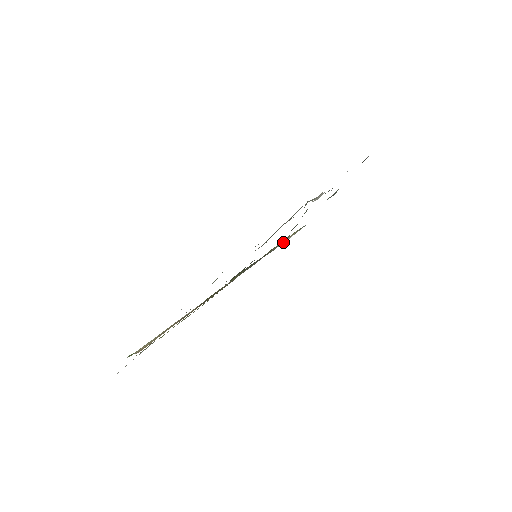
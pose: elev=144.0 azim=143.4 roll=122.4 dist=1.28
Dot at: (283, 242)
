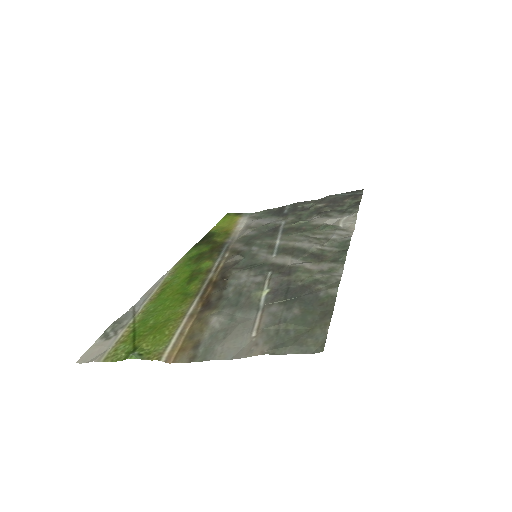
Dot at: (239, 230)
